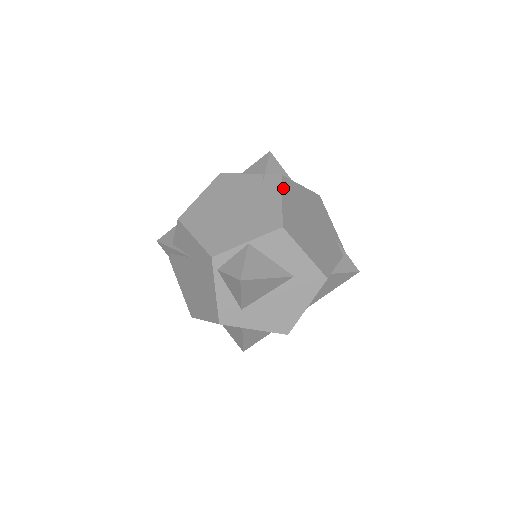
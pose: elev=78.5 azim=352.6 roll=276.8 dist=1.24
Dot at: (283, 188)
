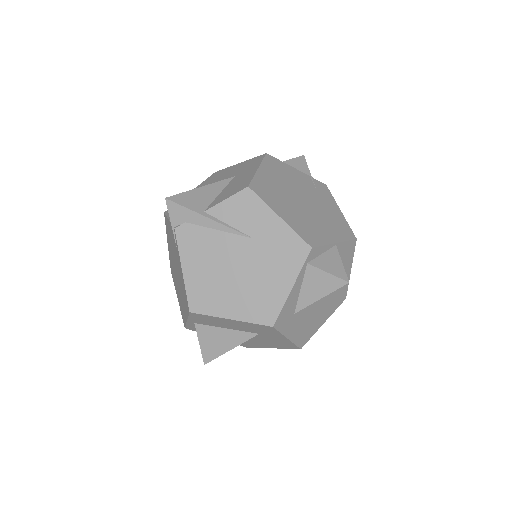
Dot at: (333, 199)
